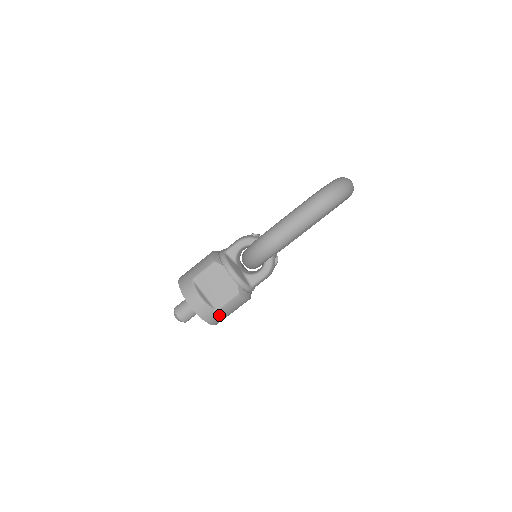
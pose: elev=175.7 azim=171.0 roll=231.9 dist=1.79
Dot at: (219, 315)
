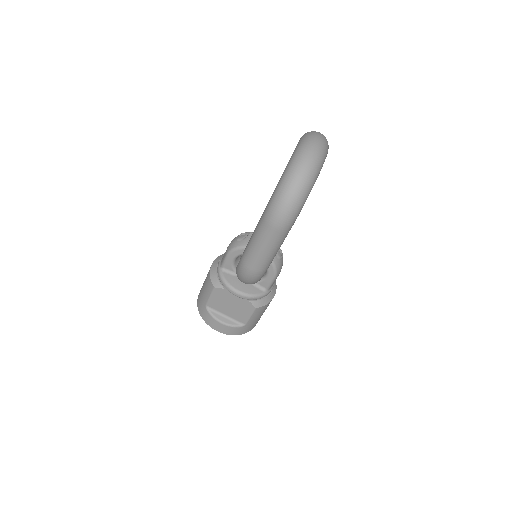
Dot at: (251, 325)
